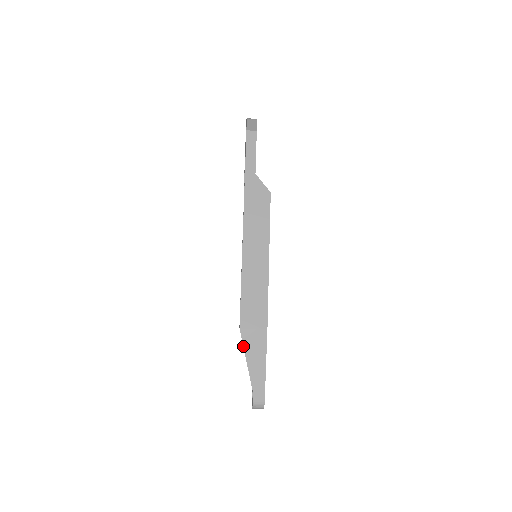
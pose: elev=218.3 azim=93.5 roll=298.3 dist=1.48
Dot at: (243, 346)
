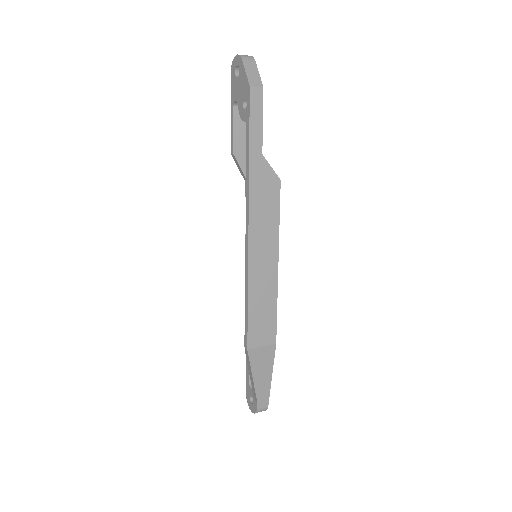
Dot at: (250, 365)
